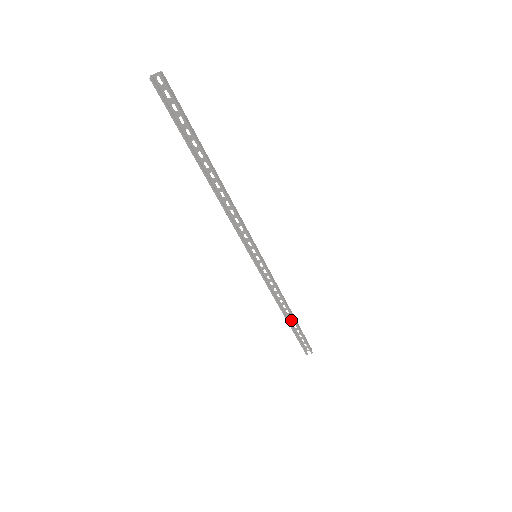
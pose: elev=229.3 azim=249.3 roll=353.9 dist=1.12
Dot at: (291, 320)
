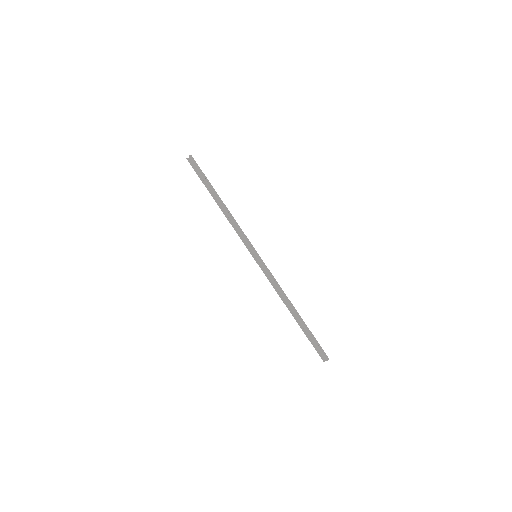
Dot at: (300, 320)
